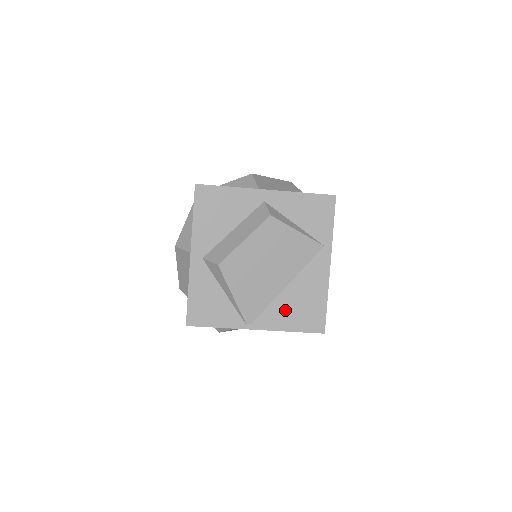
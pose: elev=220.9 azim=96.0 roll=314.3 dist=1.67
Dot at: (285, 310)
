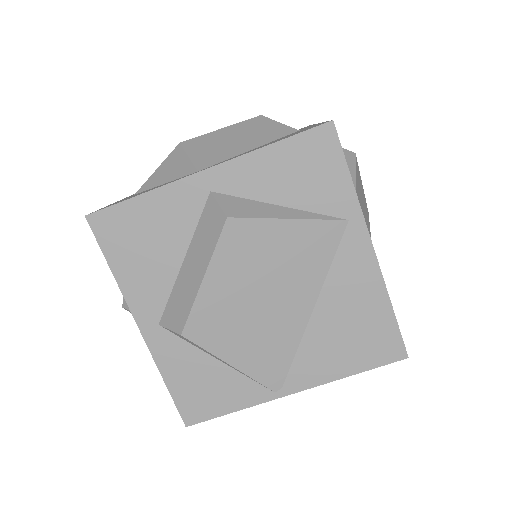
Dot at: (326, 348)
